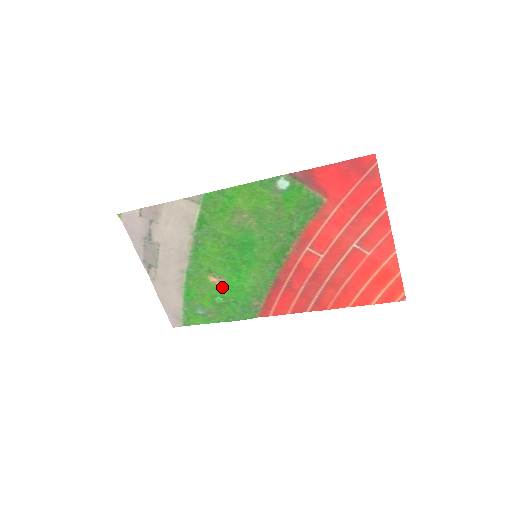
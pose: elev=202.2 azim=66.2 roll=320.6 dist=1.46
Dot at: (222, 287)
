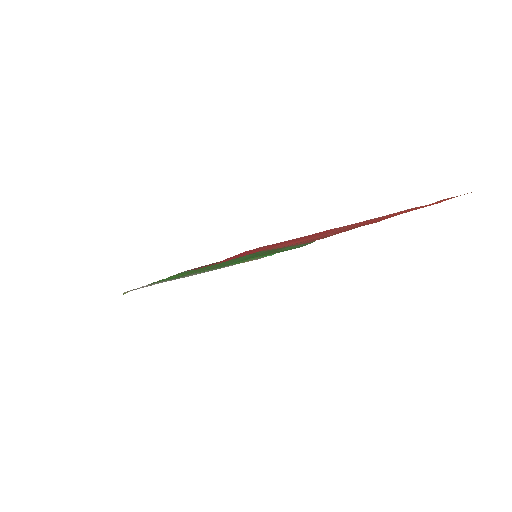
Dot at: occluded
